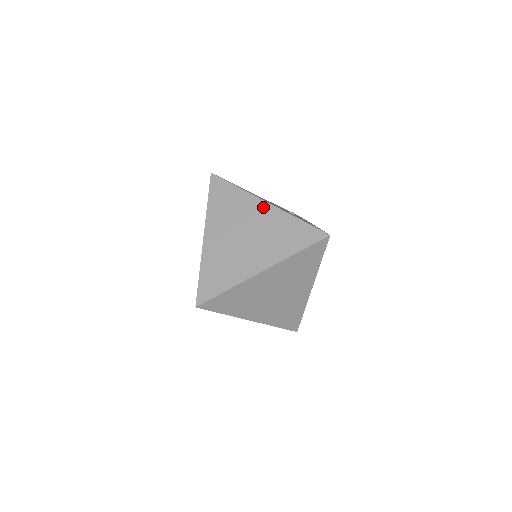
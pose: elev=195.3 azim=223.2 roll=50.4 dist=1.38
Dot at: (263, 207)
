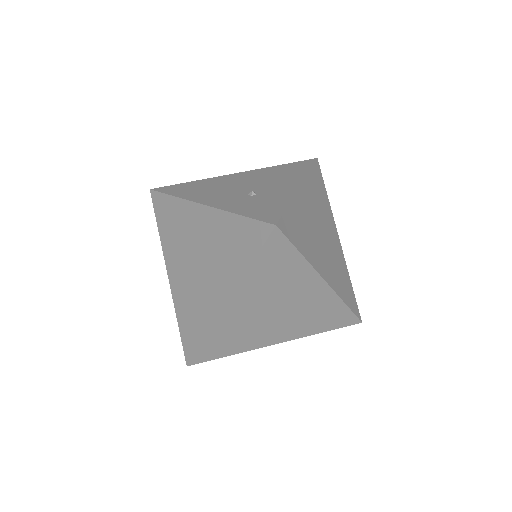
Dot at: (201, 214)
